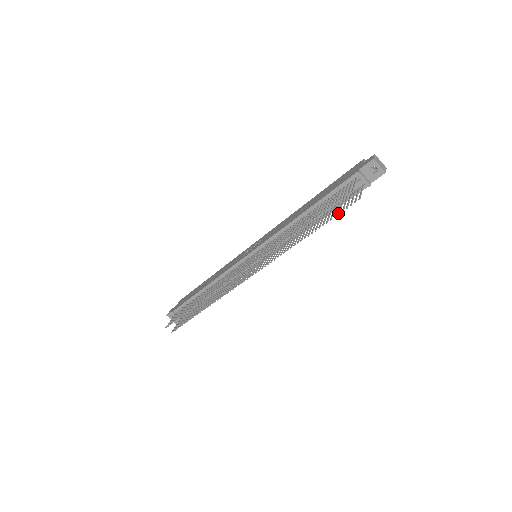
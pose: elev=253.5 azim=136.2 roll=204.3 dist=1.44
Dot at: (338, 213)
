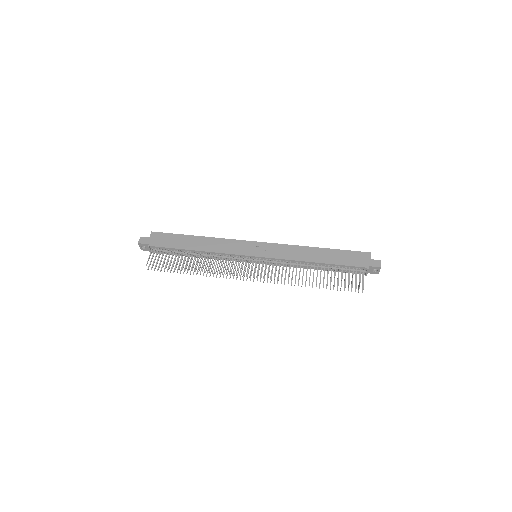
Dot at: occluded
